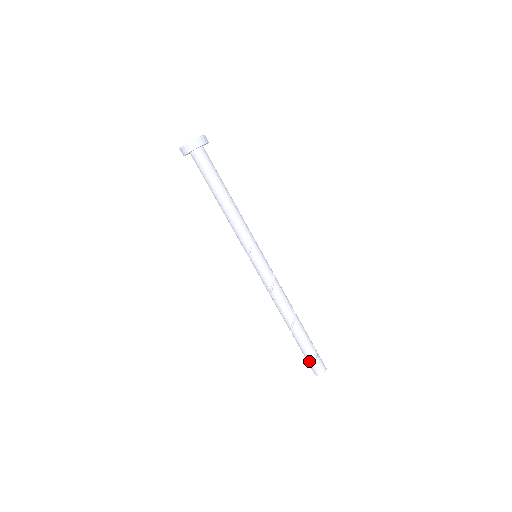
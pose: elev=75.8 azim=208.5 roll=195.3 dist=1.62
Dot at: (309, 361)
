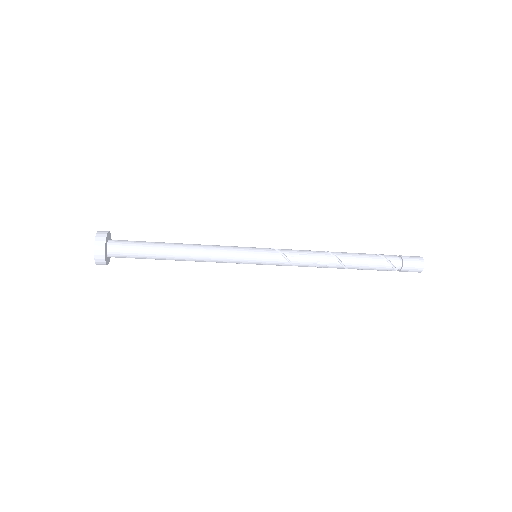
Dot at: (397, 270)
